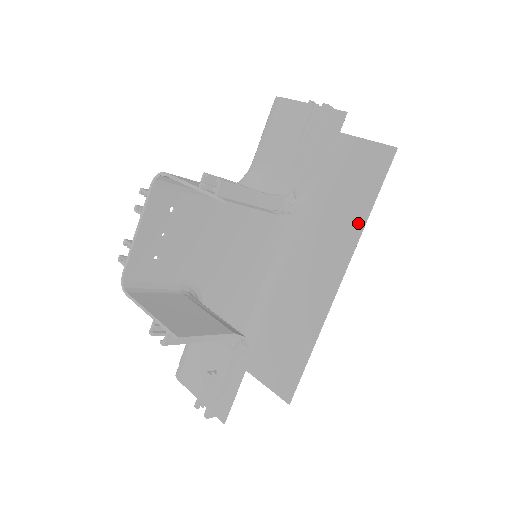
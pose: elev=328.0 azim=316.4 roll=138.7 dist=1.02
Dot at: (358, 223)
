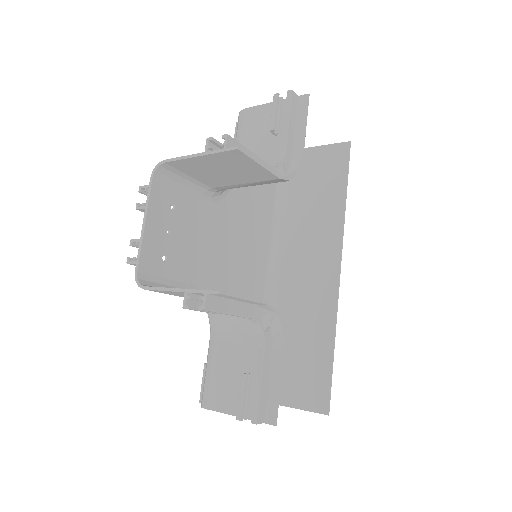
Dot at: (338, 212)
